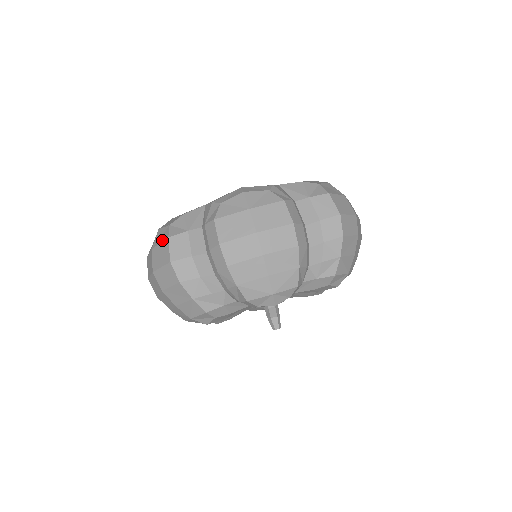
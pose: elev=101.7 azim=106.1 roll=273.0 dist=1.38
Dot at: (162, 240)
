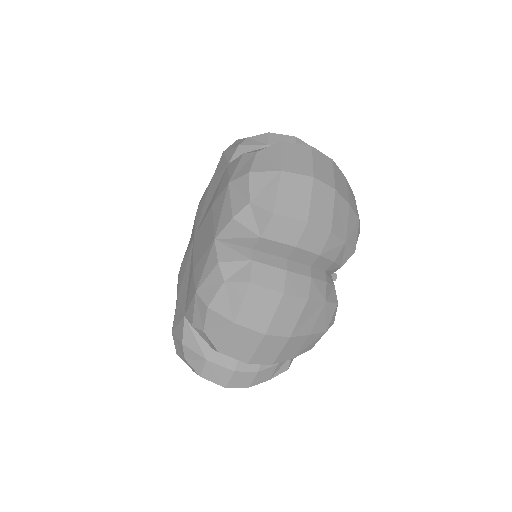
Dot at: occluded
